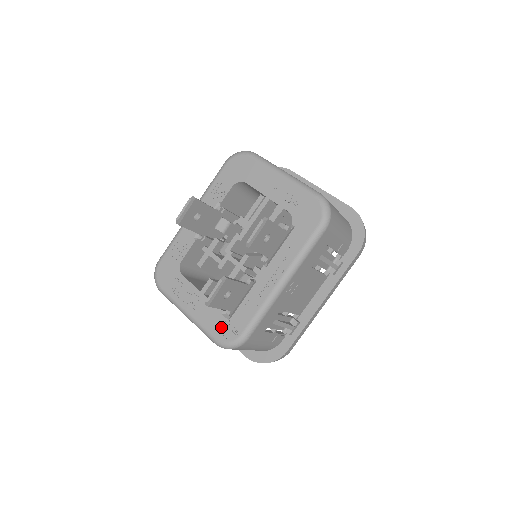
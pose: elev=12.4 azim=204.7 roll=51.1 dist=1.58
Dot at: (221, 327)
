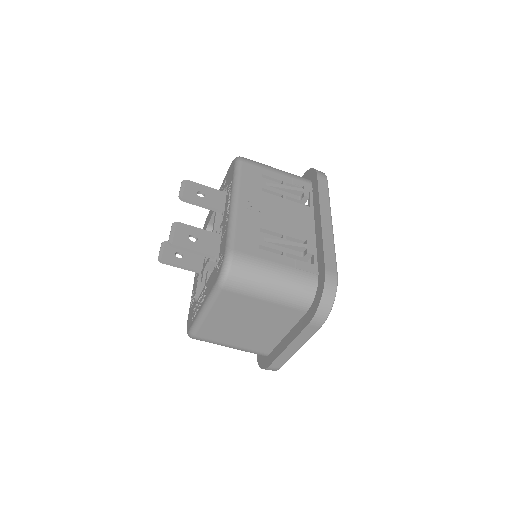
Dot at: (216, 272)
